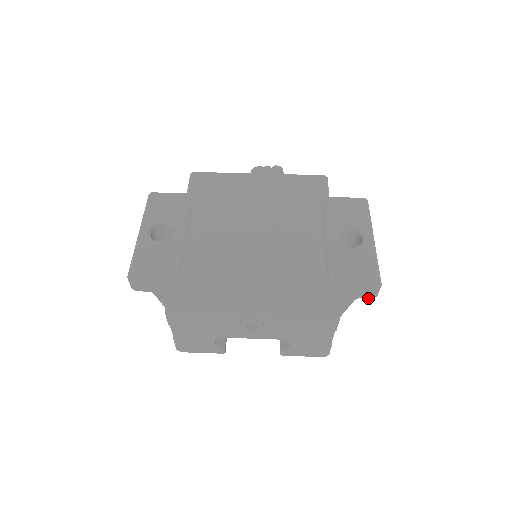
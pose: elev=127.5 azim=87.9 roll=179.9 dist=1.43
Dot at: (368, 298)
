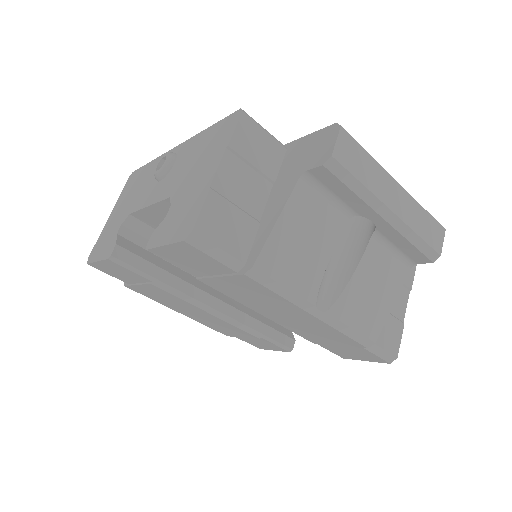
Dot at: (318, 167)
